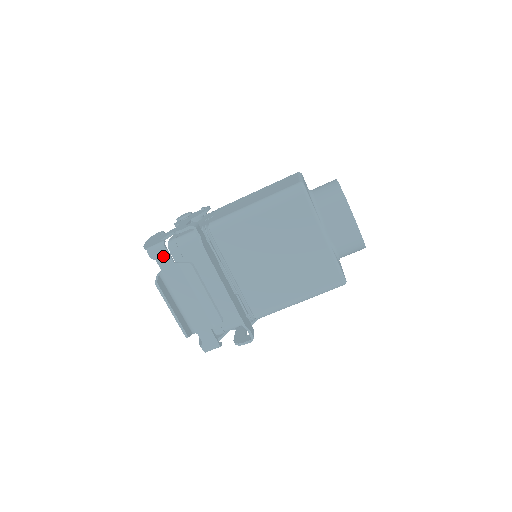
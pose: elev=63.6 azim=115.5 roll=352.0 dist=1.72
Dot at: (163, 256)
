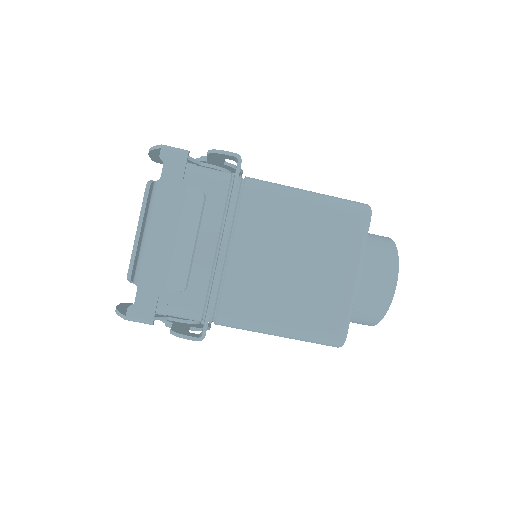
Dot at: (176, 165)
